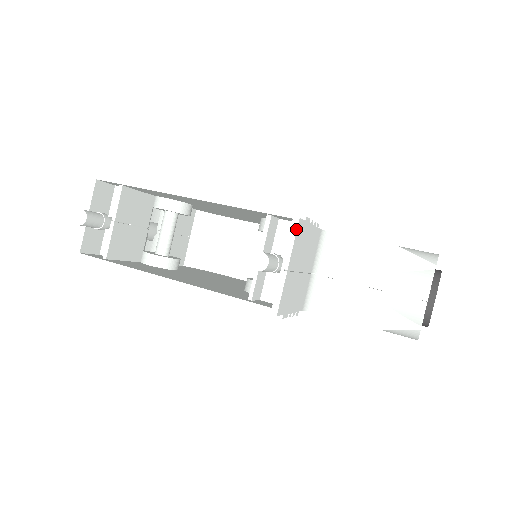
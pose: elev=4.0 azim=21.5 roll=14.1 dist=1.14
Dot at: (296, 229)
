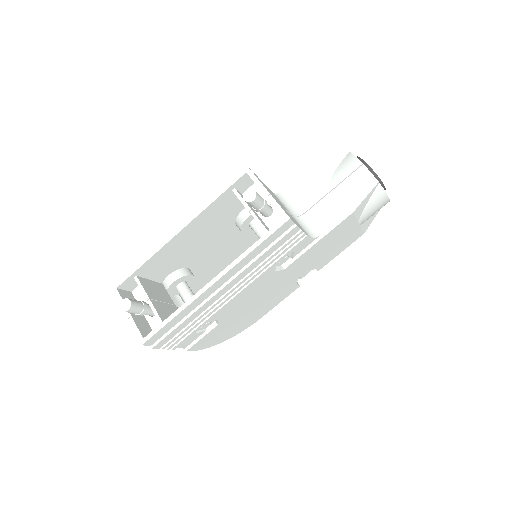
Dot at: (253, 174)
